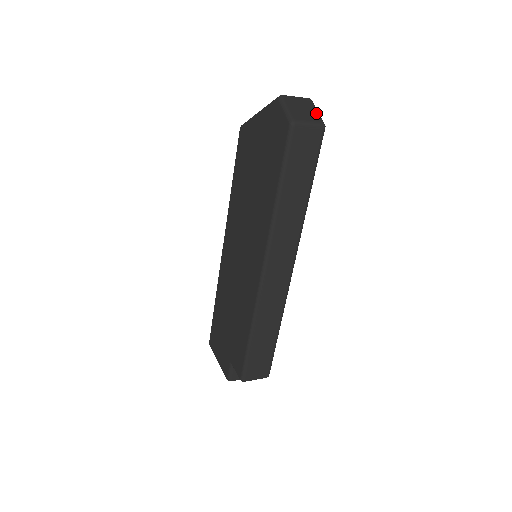
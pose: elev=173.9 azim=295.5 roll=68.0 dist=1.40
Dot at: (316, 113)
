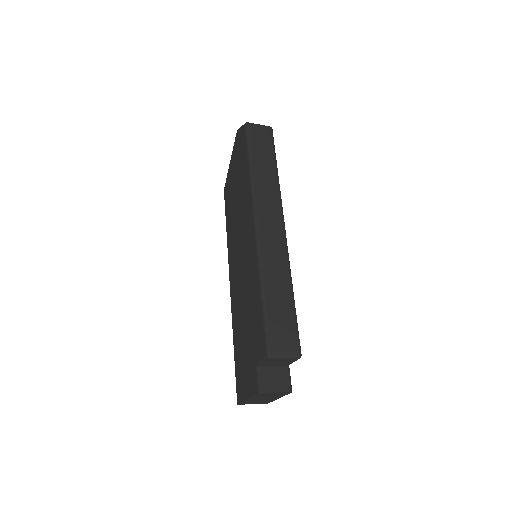
Dot at: occluded
